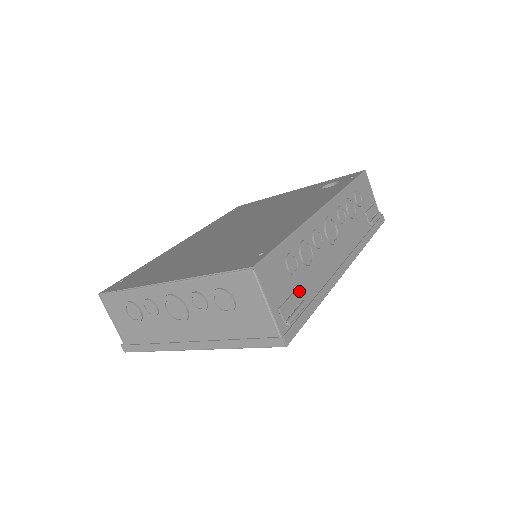
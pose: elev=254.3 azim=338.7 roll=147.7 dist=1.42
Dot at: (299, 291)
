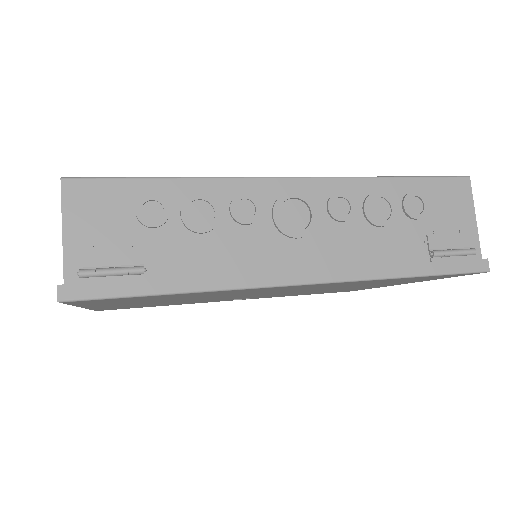
Dot at: (148, 253)
